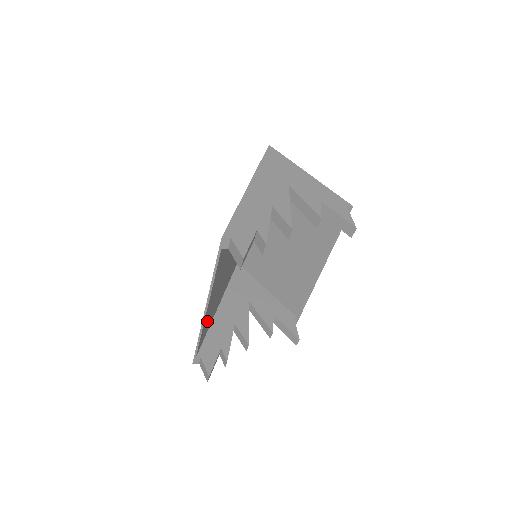
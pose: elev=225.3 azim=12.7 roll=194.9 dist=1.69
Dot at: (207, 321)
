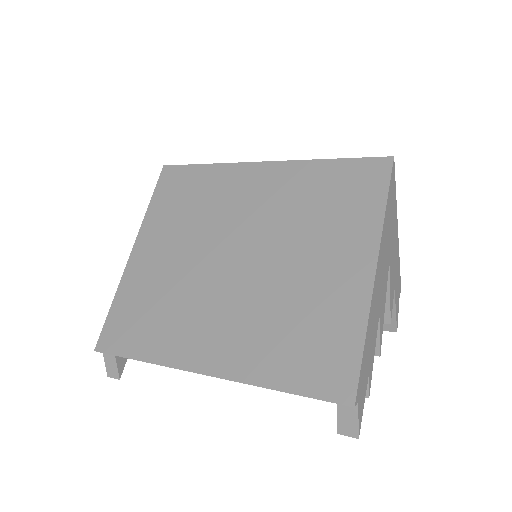
Dot at: (163, 333)
